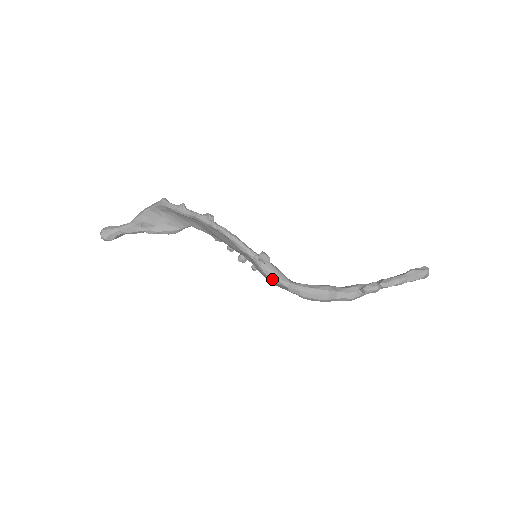
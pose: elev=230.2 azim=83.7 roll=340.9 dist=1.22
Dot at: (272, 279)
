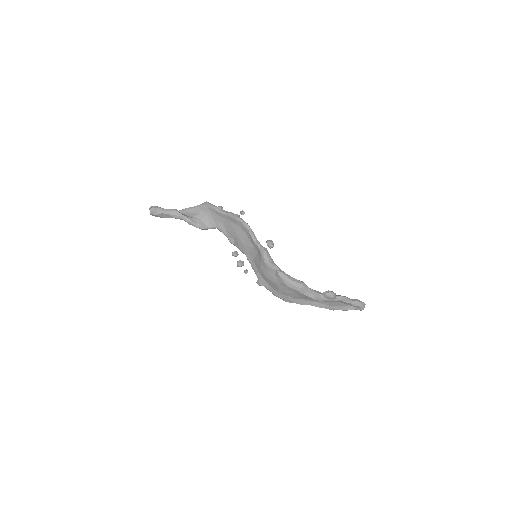
Dot at: (268, 263)
